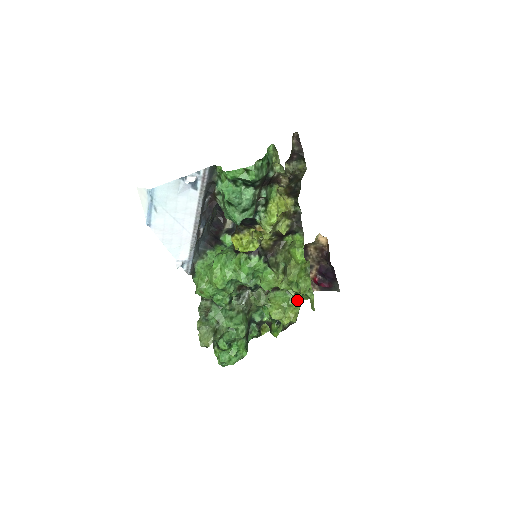
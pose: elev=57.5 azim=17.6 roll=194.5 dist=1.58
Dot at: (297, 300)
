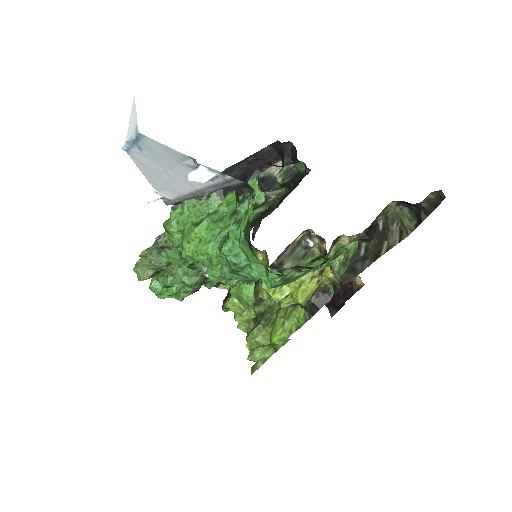
Dot at: occluded
